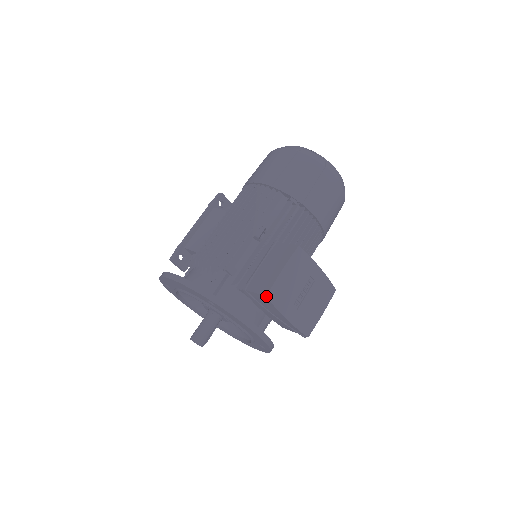
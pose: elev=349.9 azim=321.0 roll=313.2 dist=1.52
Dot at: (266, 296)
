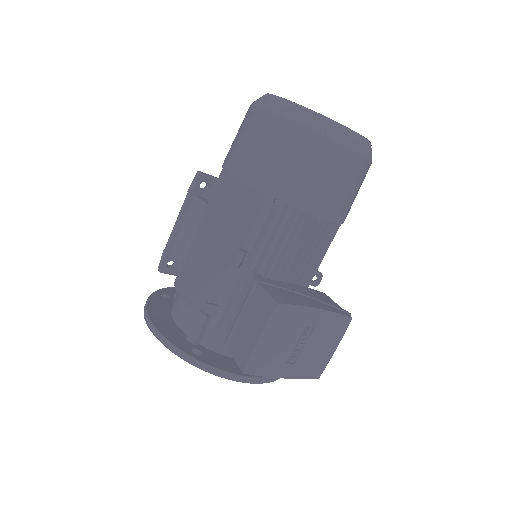
Dot at: (243, 373)
